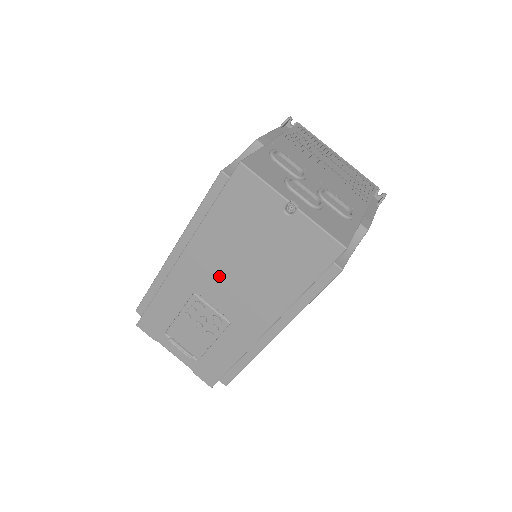
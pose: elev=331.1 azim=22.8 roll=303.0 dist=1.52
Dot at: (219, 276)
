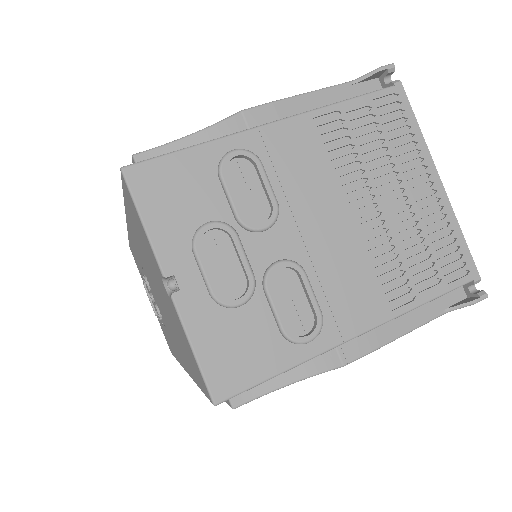
Dot at: occluded
